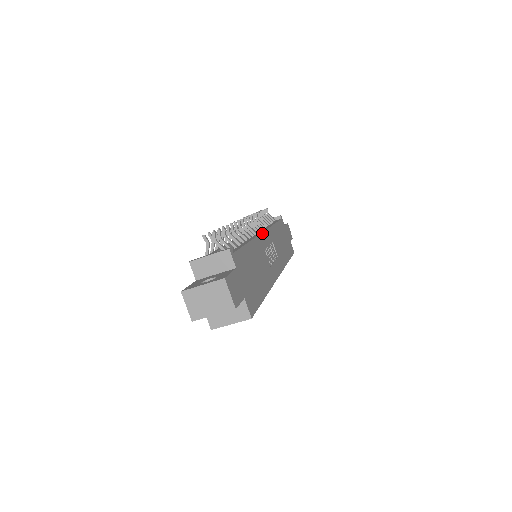
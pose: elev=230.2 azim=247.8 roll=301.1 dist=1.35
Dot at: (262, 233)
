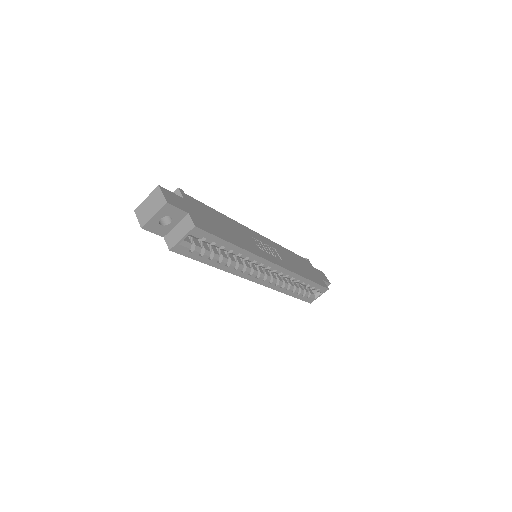
Dot at: (253, 231)
